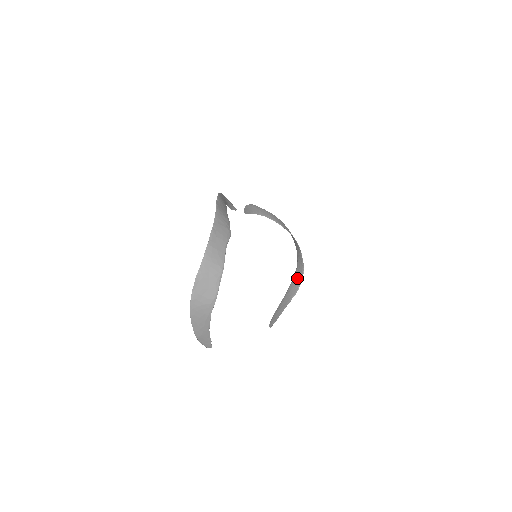
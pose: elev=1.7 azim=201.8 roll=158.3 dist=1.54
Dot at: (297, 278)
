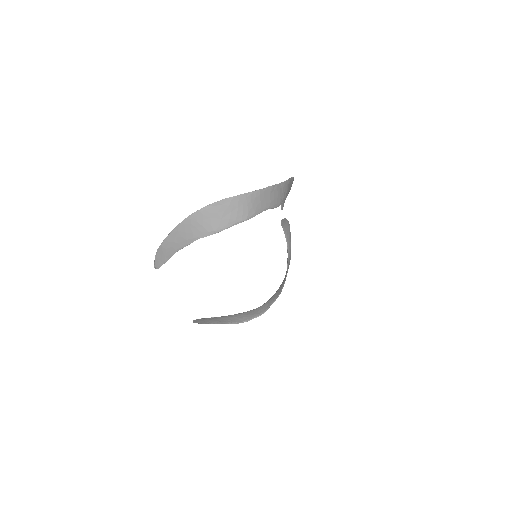
Dot at: (250, 314)
